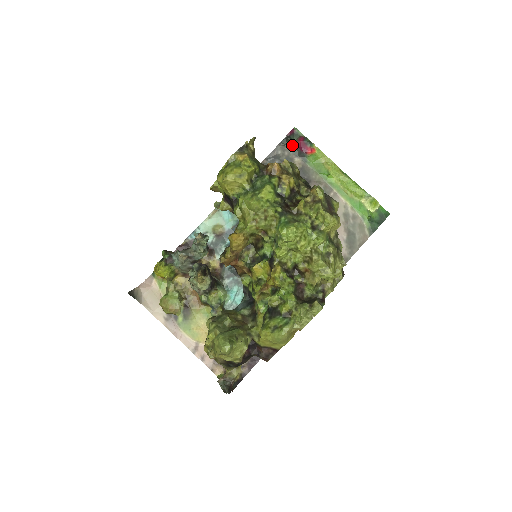
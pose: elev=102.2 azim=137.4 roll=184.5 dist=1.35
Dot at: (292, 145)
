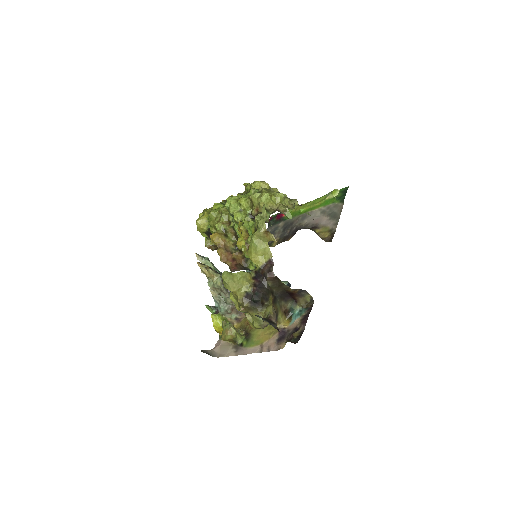
Dot at: (274, 222)
